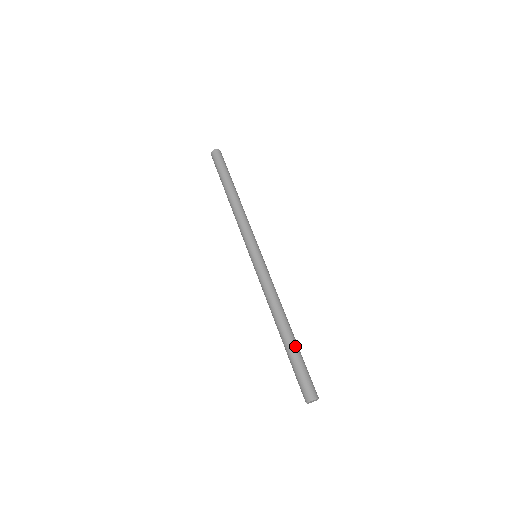
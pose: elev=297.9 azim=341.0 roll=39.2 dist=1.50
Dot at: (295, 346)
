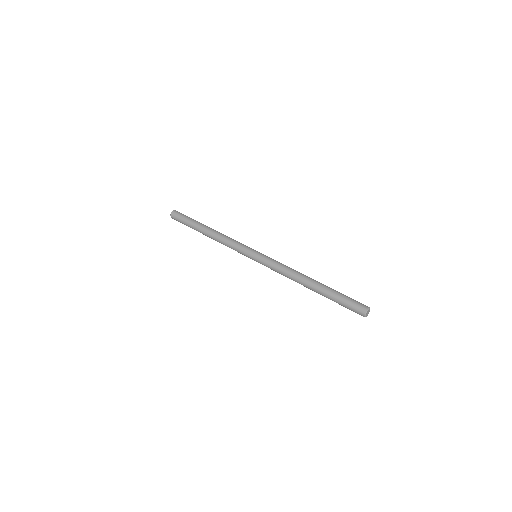
Dot at: (329, 288)
